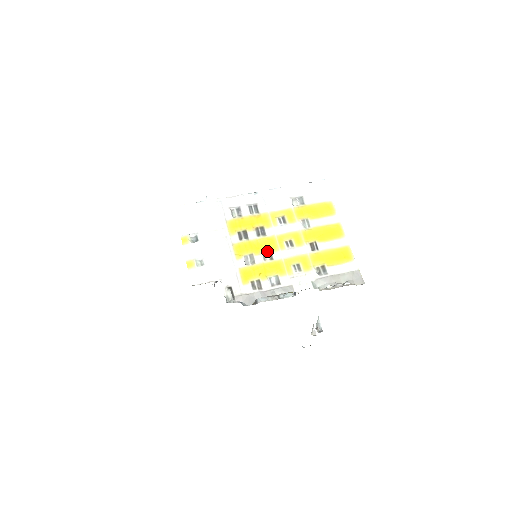
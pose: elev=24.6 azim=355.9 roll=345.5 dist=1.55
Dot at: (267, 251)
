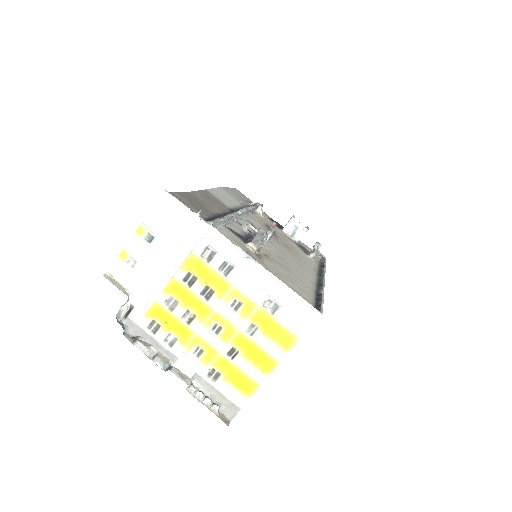
Dot at: (192, 314)
